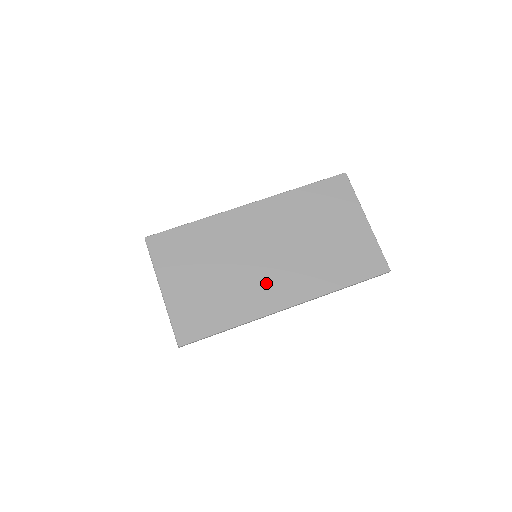
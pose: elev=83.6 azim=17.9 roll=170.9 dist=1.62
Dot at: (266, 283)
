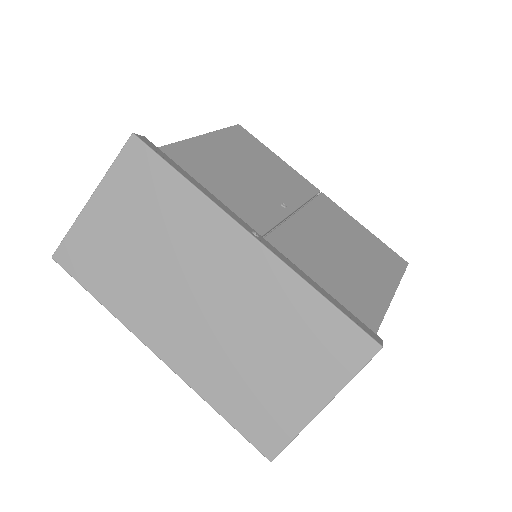
Dot at: (168, 315)
